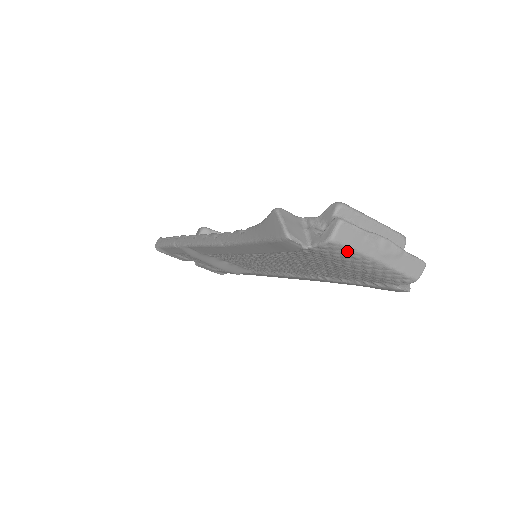
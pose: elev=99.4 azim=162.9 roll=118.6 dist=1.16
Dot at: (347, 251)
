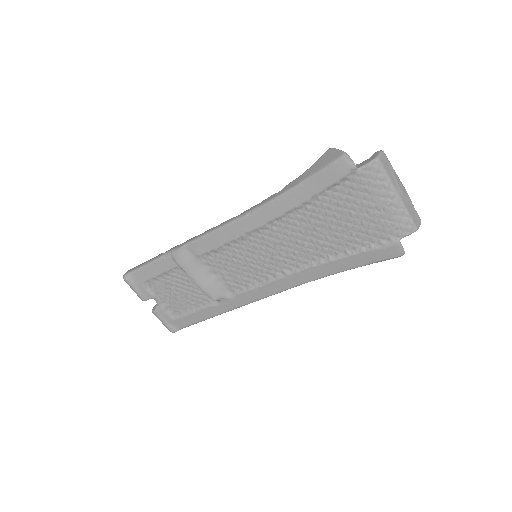
Dot at: (383, 175)
